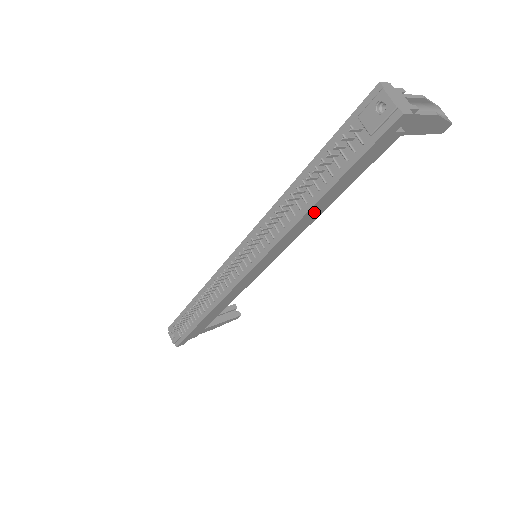
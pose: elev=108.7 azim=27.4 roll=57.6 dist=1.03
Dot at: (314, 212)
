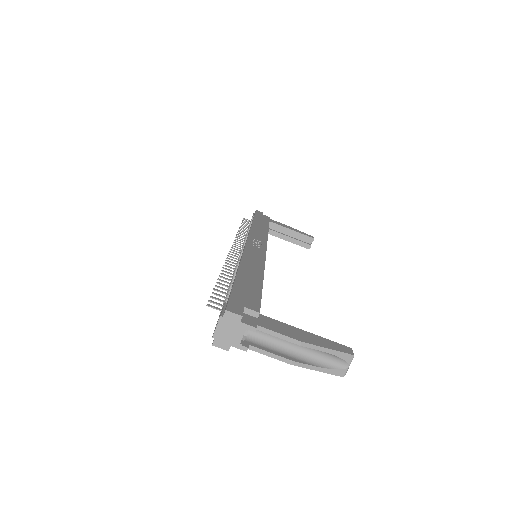
Dot at: occluded
